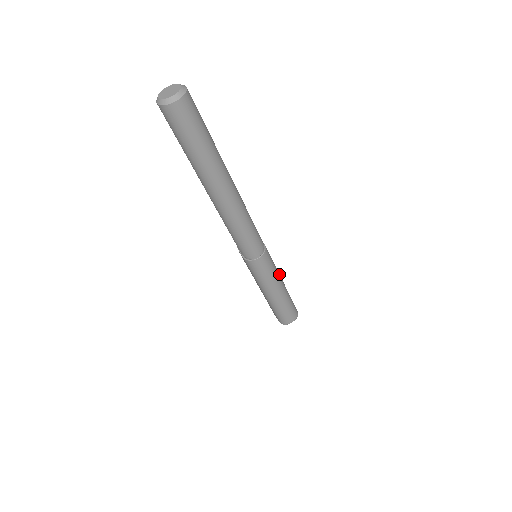
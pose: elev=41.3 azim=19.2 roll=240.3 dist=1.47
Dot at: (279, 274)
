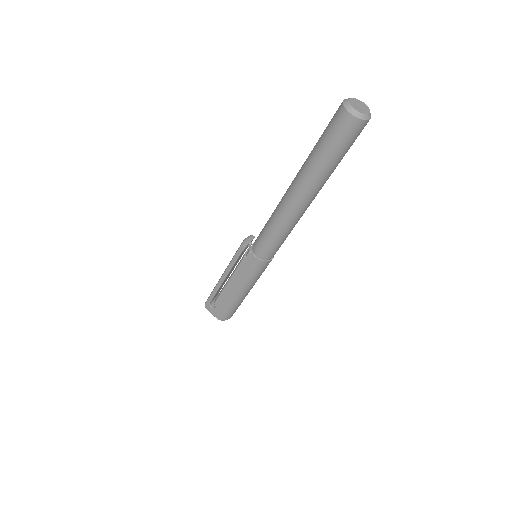
Dot at: occluded
